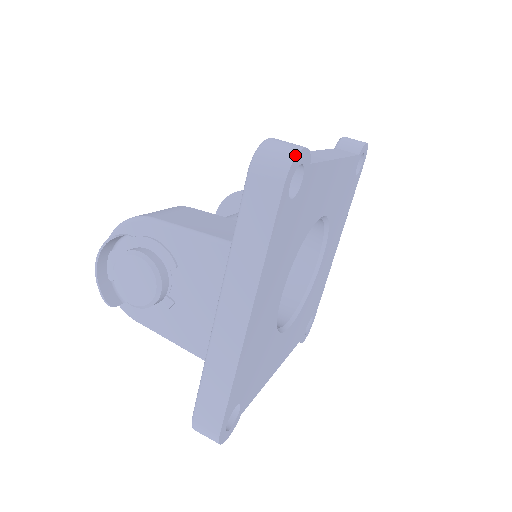
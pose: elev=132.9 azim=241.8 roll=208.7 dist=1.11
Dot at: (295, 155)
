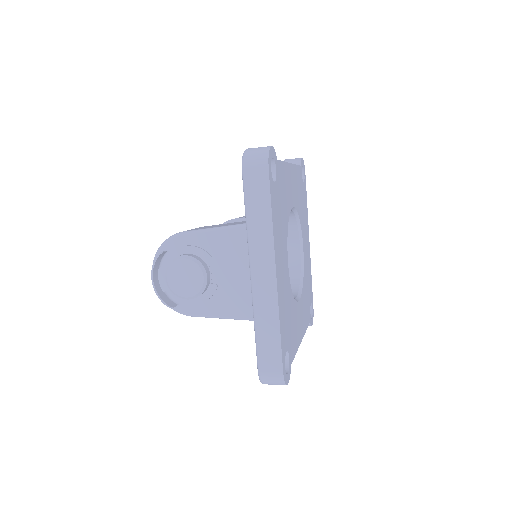
Dot at: (268, 150)
